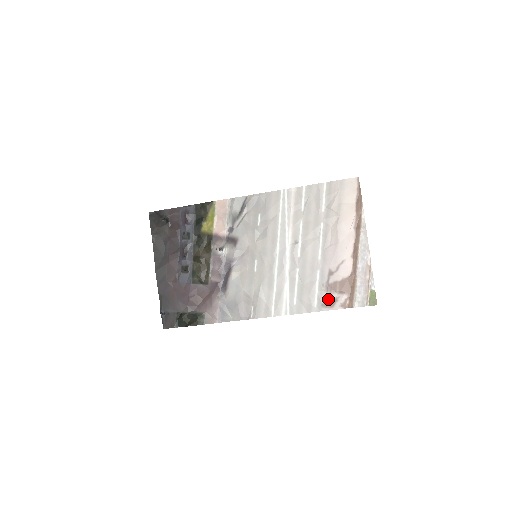
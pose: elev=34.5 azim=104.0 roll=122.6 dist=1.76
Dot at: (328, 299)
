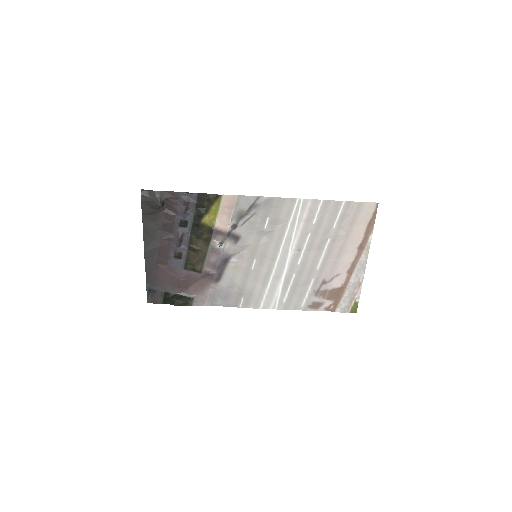
Dot at: (315, 302)
